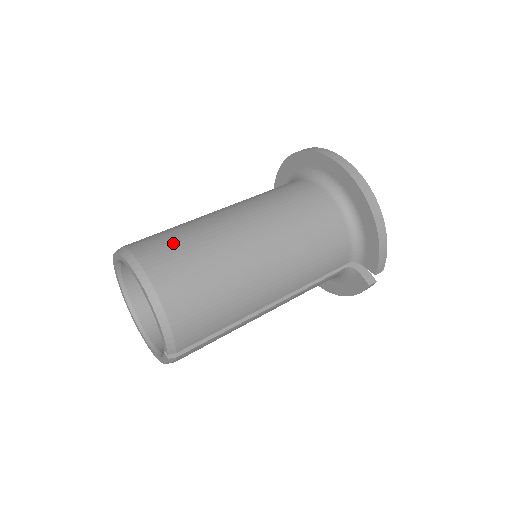
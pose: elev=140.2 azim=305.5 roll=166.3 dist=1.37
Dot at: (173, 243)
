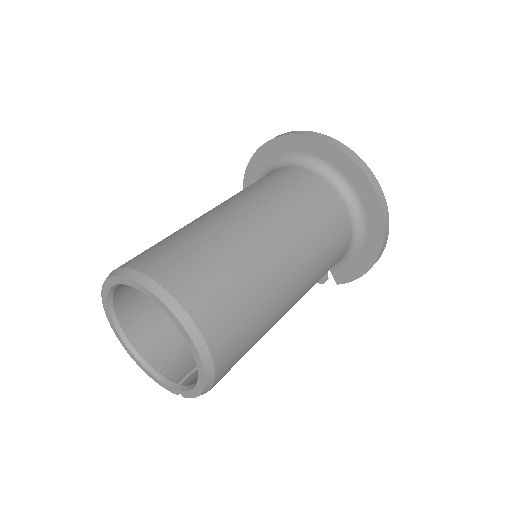
Dot at: (231, 299)
